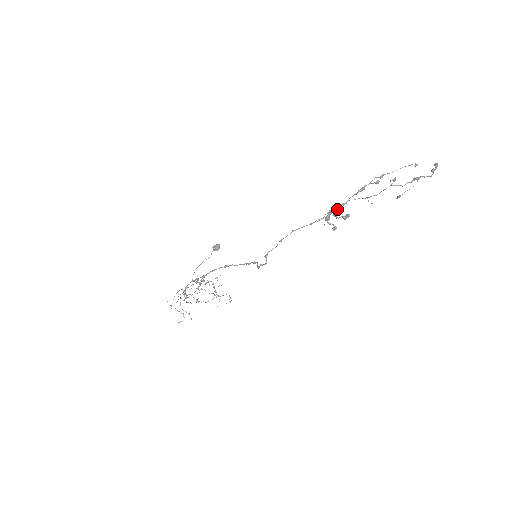
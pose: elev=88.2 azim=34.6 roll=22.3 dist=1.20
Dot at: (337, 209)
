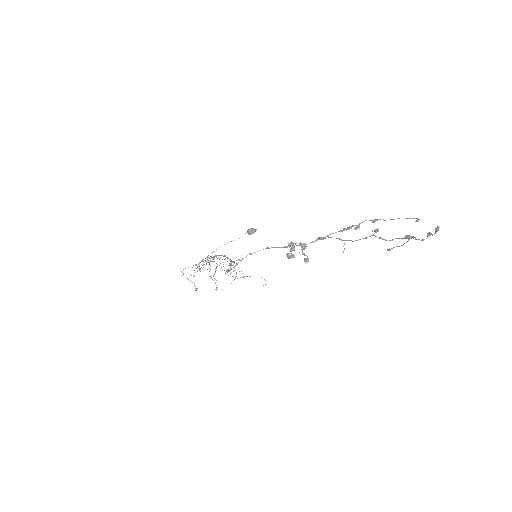
Dot at: (302, 243)
